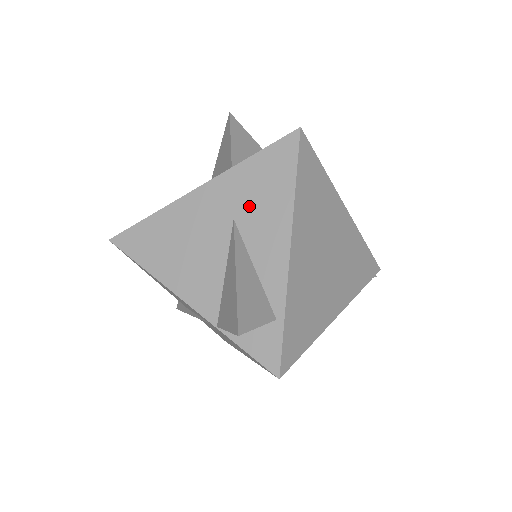
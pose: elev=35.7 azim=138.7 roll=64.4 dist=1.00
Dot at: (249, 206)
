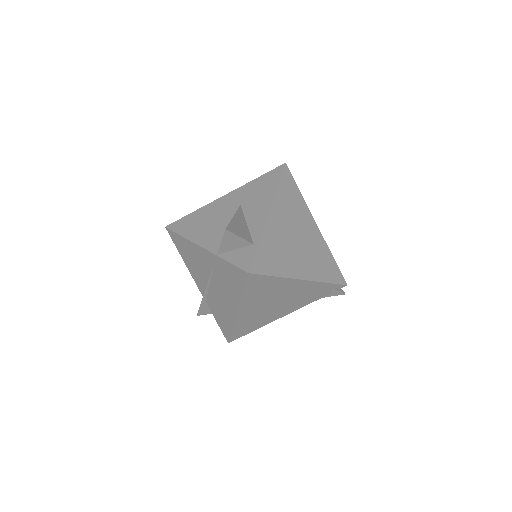
Dot at: (250, 198)
